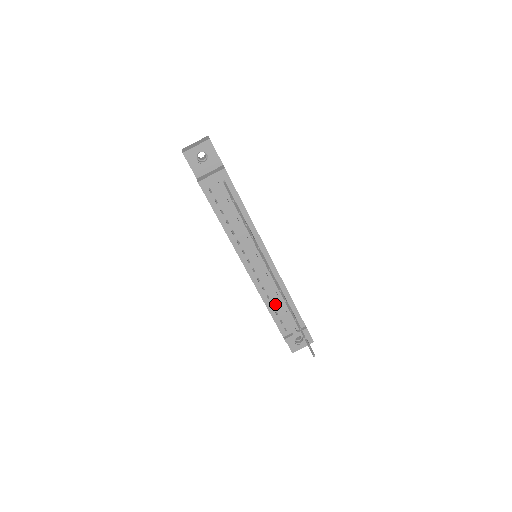
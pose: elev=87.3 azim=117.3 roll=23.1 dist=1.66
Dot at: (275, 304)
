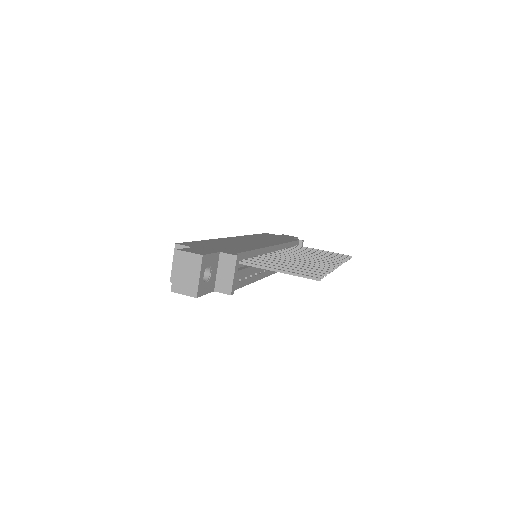
Dot at: occluded
